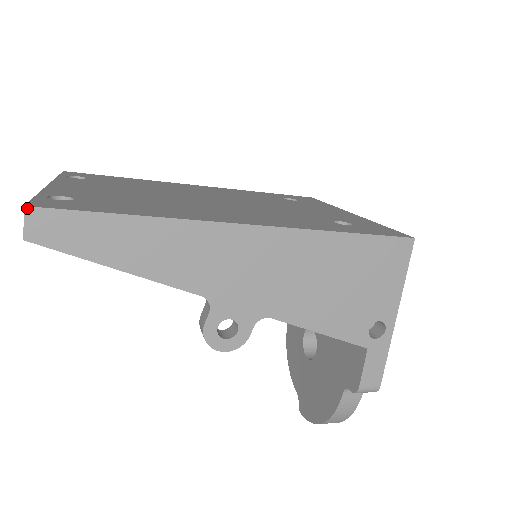
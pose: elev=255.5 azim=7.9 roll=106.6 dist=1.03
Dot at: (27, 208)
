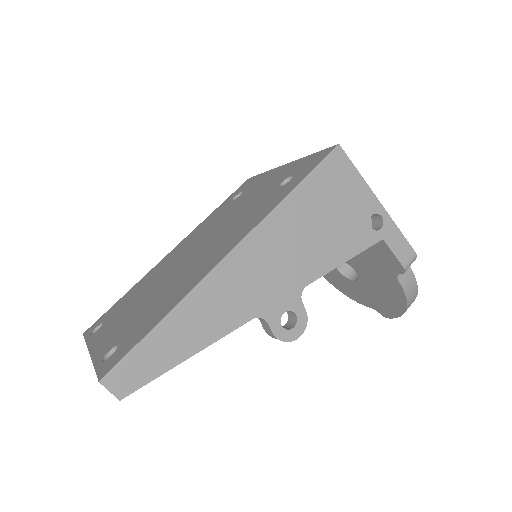
Dot at: (102, 381)
